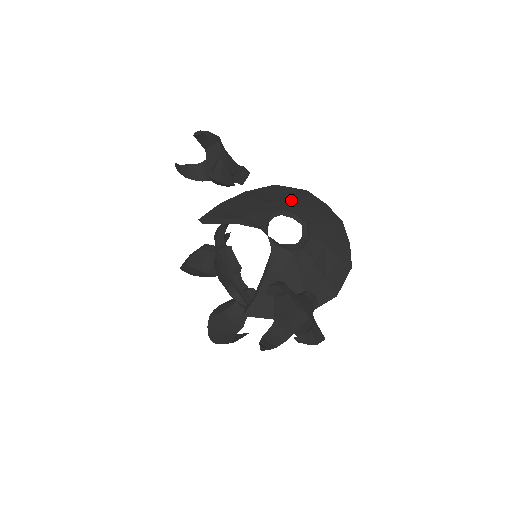
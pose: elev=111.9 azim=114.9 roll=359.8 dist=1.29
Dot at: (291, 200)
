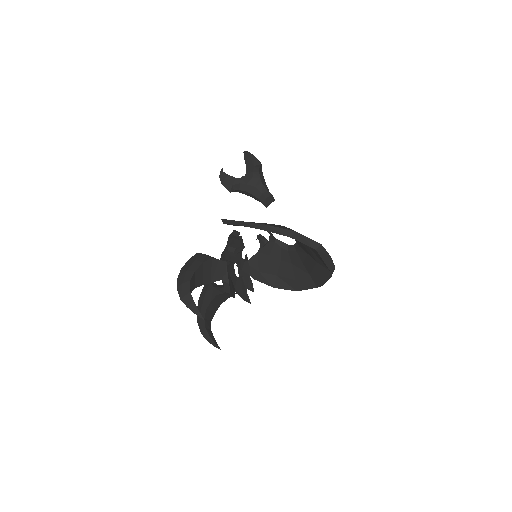
Dot at: occluded
